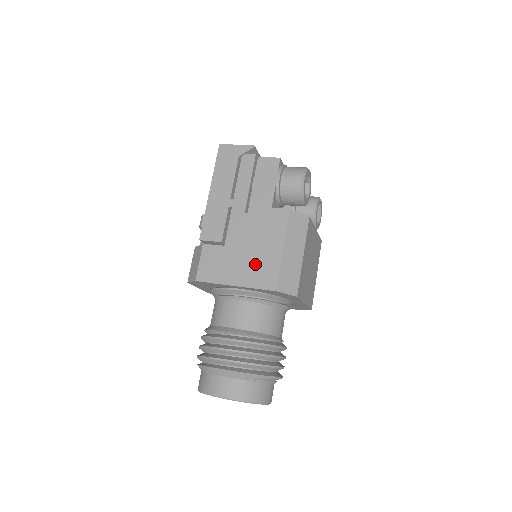
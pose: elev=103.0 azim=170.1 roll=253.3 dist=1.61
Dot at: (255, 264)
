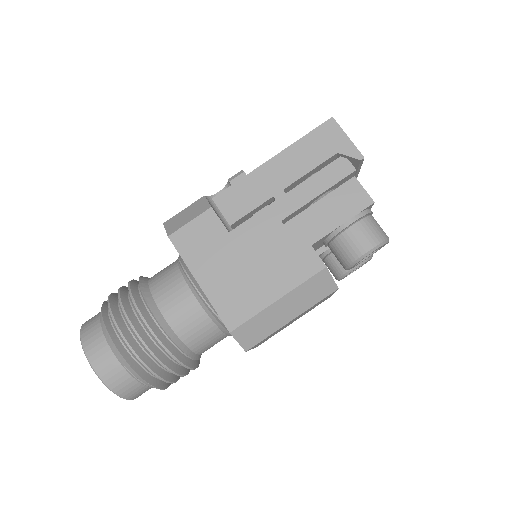
Dot at: (238, 284)
